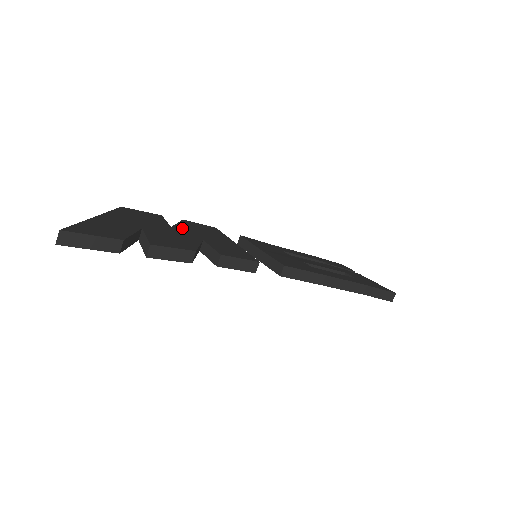
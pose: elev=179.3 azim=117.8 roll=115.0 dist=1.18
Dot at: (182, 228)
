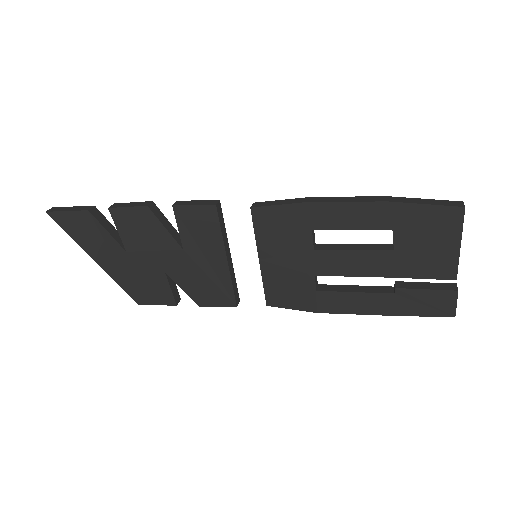
Dot at: occluded
